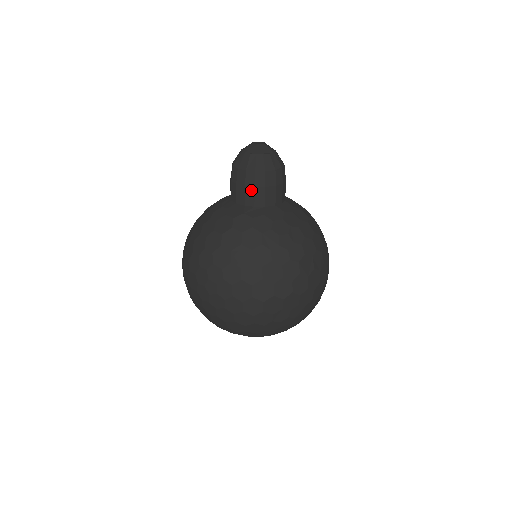
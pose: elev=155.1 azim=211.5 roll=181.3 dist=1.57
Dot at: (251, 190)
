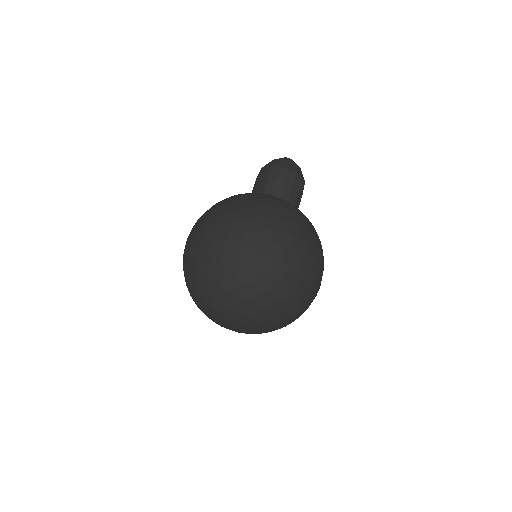
Dot at: (289, 187)
